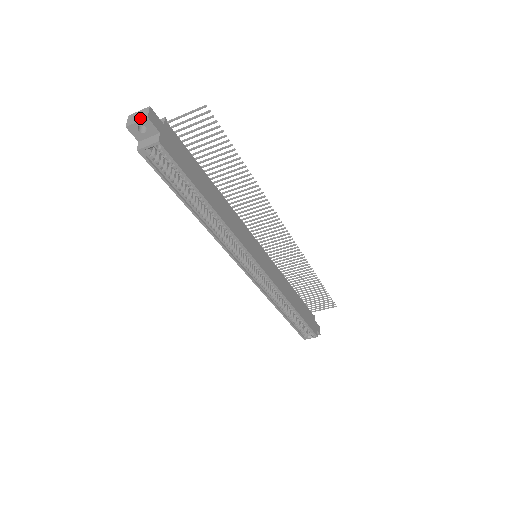
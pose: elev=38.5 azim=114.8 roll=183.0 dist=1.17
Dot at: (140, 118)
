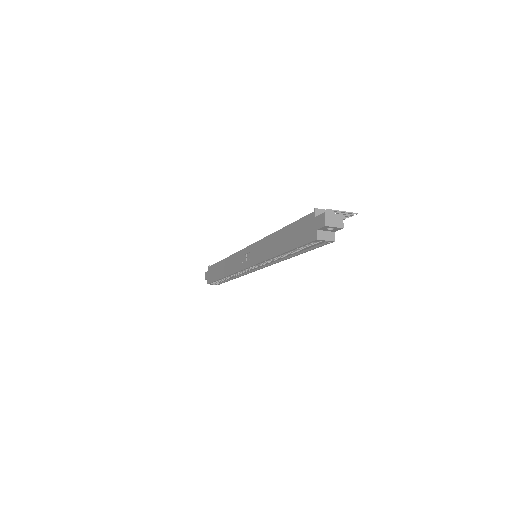
Dot at: (337, 224)
